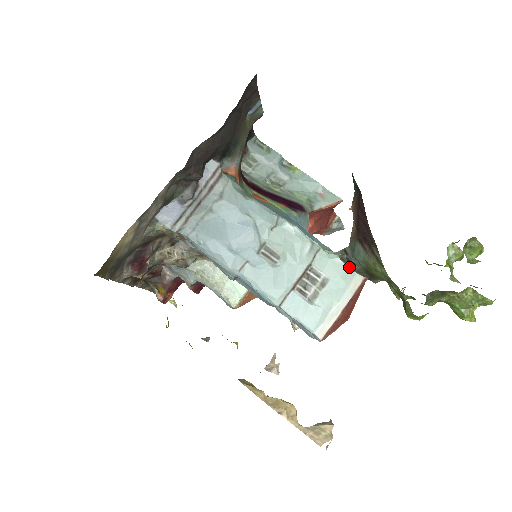
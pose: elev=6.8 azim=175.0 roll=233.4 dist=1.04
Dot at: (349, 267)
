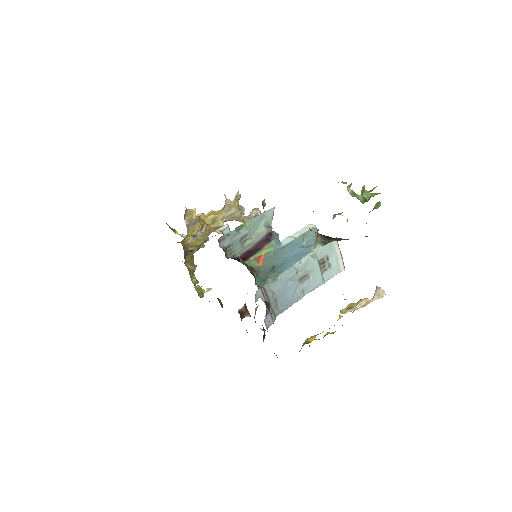
Dot at: (328, 243)
